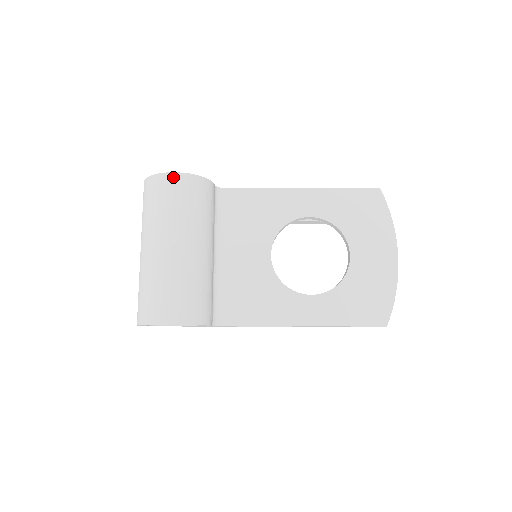
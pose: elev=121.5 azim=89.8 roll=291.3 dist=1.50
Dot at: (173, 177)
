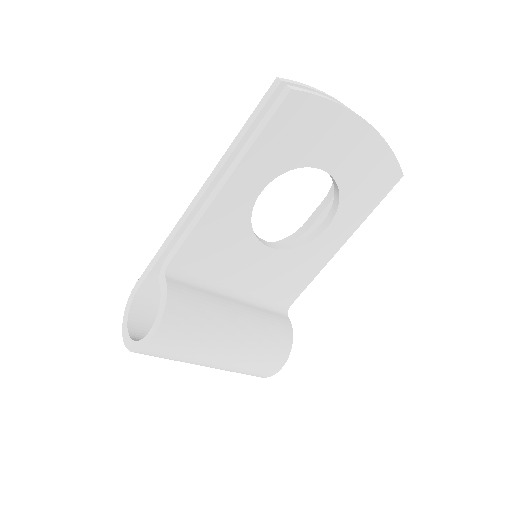
Dot at: (156, 342)
